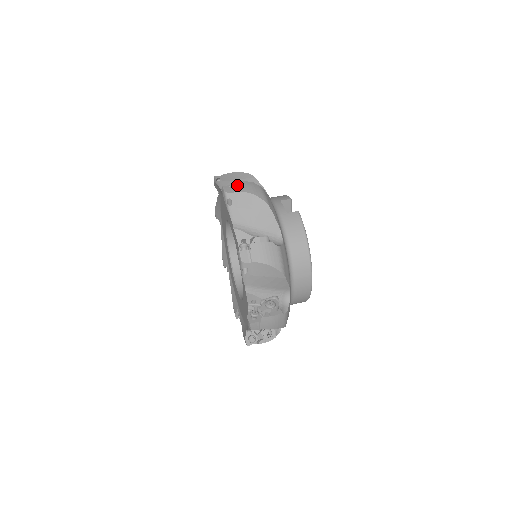
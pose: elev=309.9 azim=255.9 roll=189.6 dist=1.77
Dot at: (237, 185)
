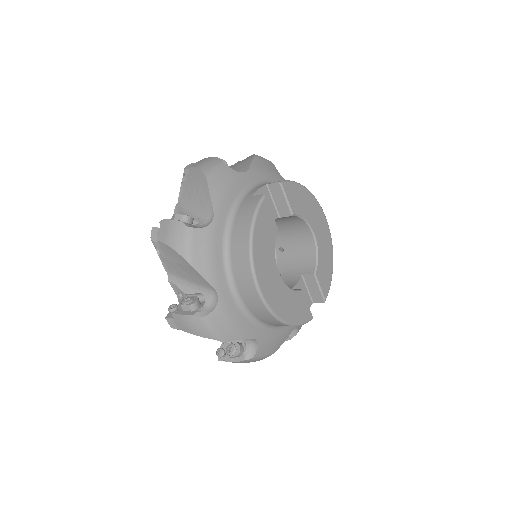
Dot at: (200, 161)
